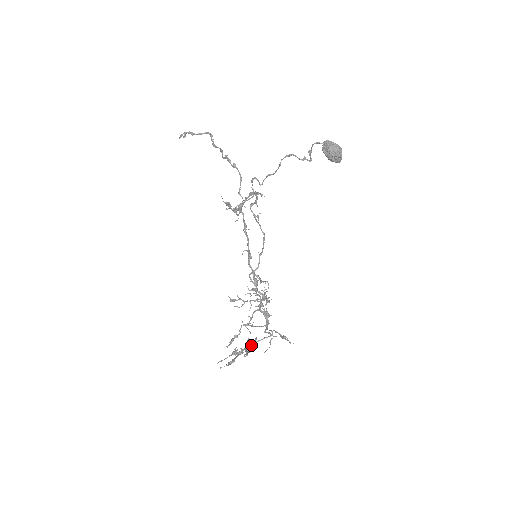
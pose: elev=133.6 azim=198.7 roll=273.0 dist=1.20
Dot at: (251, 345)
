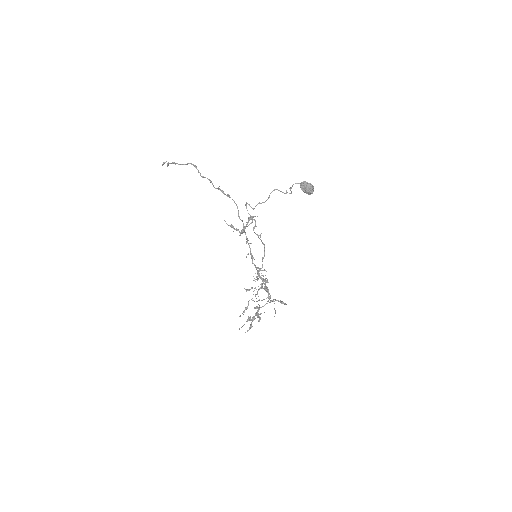
Dot at: (258, 311)
